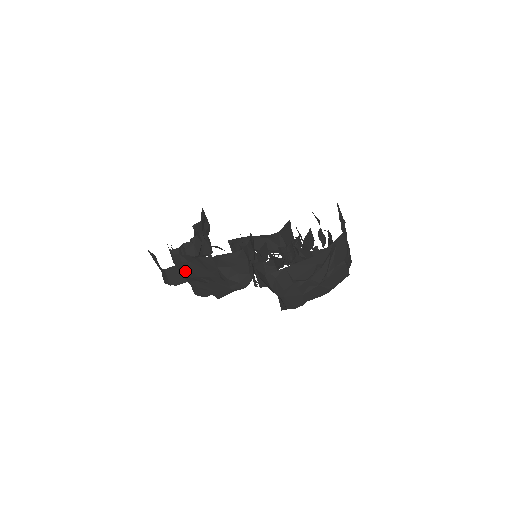
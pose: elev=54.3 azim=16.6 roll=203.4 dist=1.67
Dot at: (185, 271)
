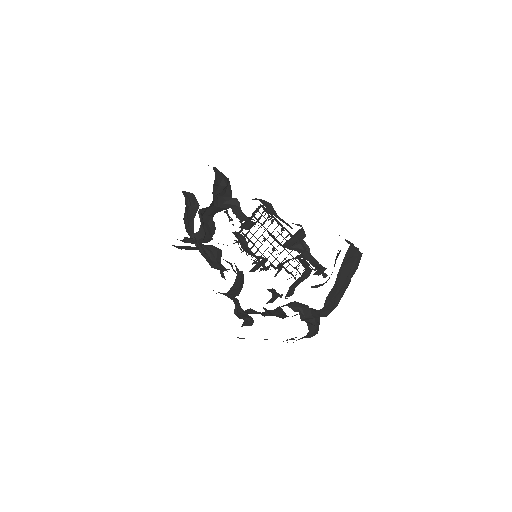
Dot at: occluded
